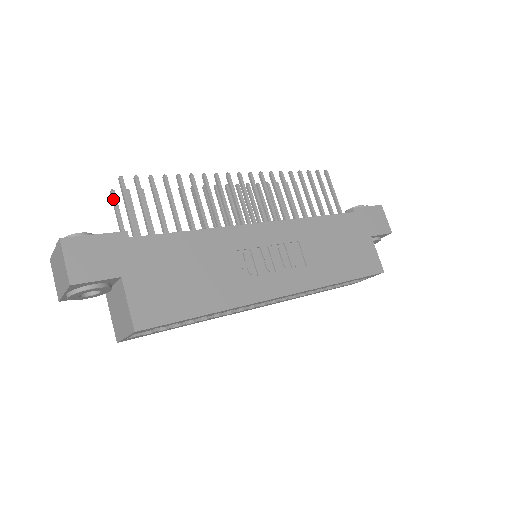
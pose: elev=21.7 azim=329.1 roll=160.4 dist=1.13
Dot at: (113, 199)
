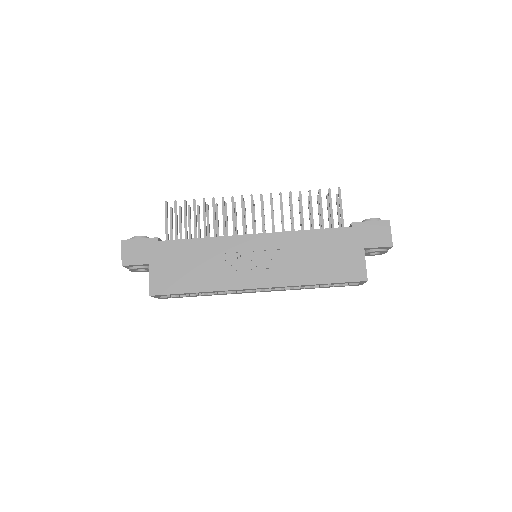
Dot at: (170, 213)
